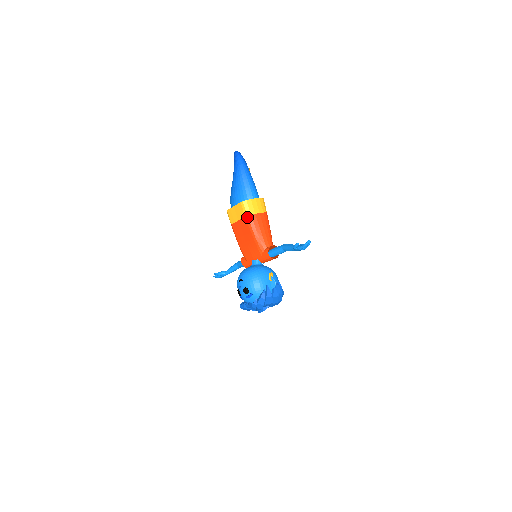
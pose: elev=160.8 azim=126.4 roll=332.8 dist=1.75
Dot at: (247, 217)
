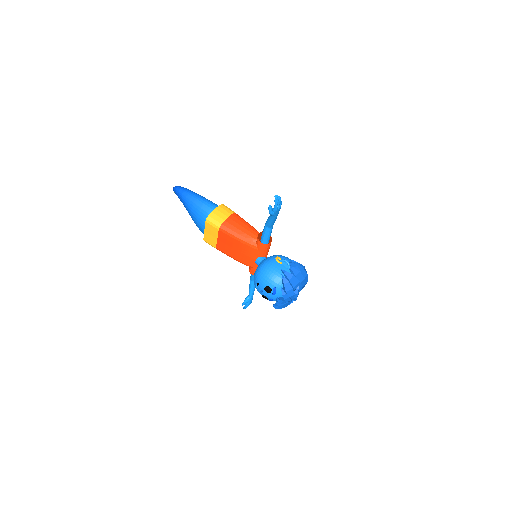
Dot at: (220, 229)
